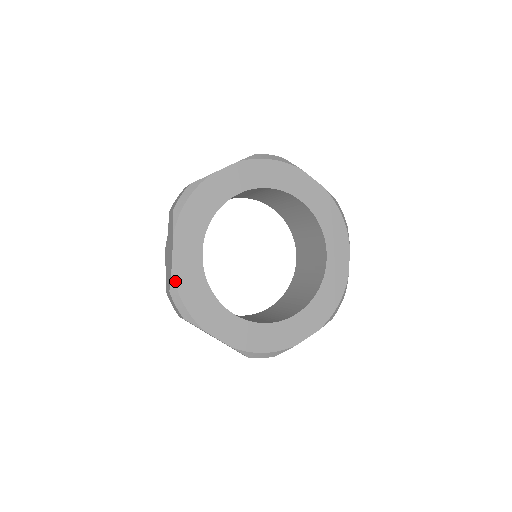
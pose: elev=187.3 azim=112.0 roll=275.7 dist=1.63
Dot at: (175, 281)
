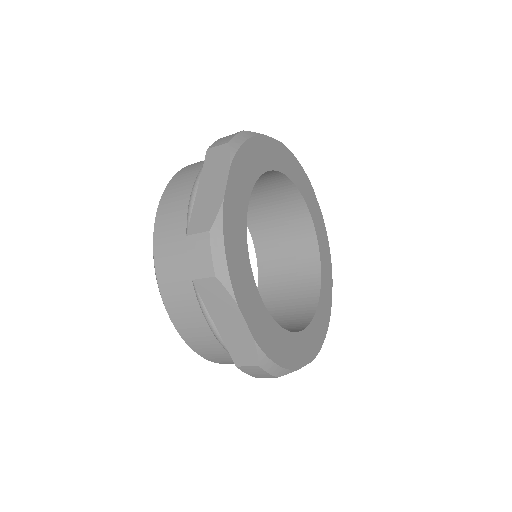
Dot at: (223, 219)
